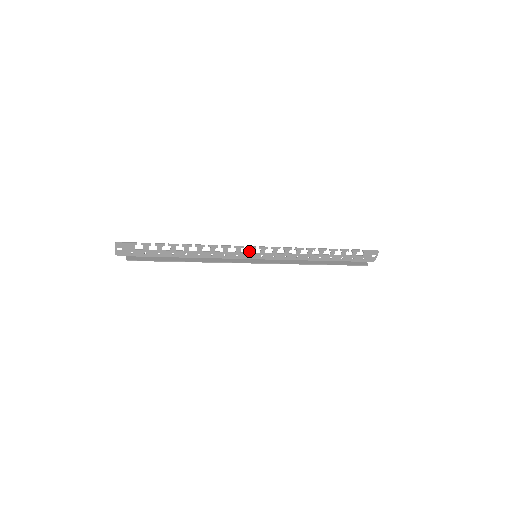
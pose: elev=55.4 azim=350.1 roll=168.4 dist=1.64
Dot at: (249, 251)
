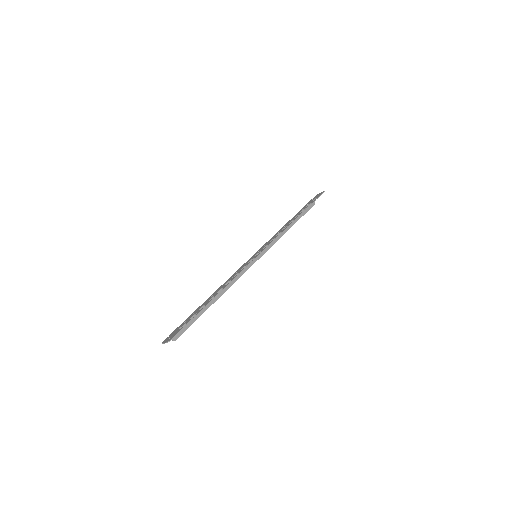
Dot at: occluded
